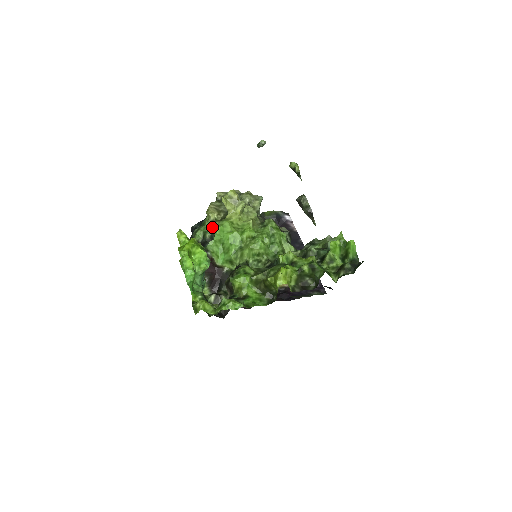
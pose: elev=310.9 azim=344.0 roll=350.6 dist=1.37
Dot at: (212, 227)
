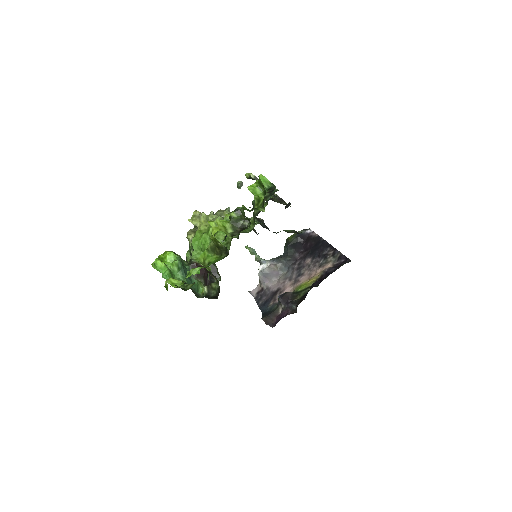
Dot at: occluded
